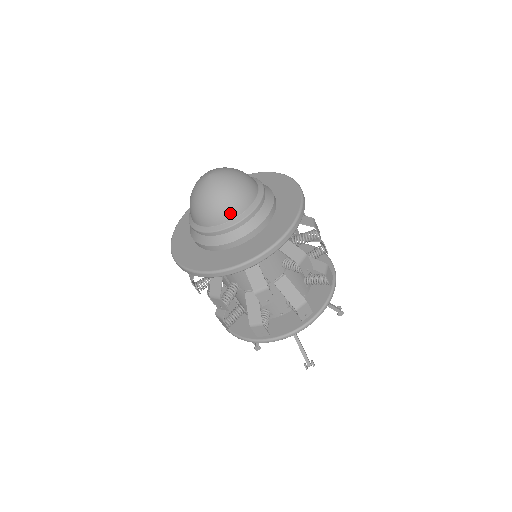
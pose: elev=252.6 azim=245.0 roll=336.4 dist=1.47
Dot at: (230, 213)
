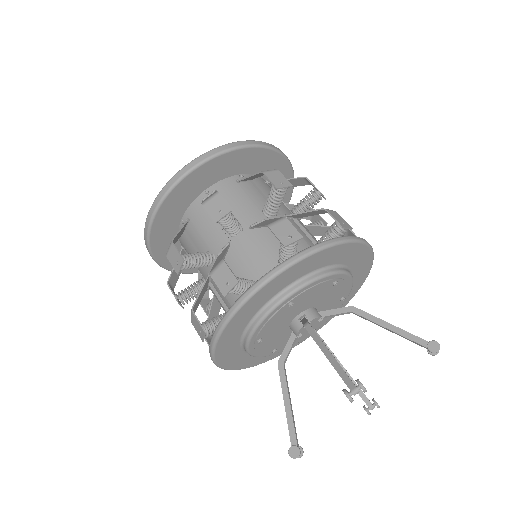
Dot at: occluded
